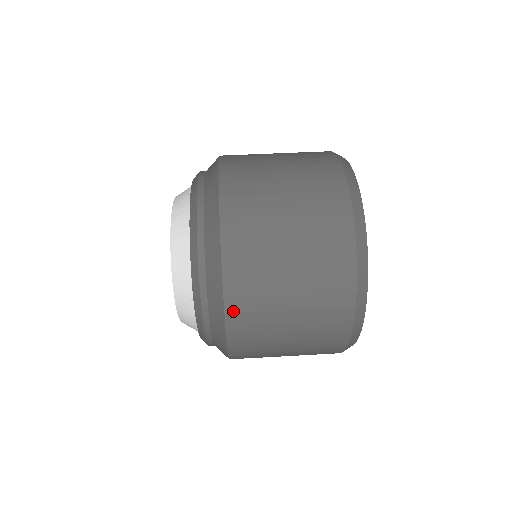
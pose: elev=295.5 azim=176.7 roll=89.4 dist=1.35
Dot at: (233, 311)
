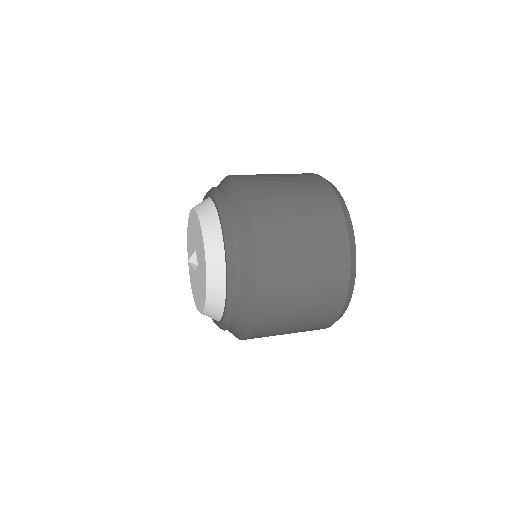
Dot at: (262, 305)
